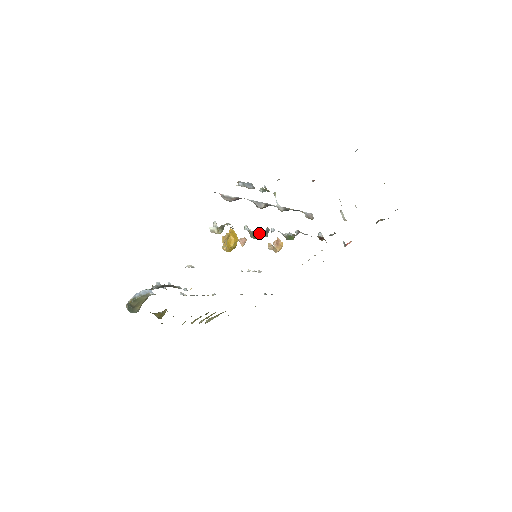
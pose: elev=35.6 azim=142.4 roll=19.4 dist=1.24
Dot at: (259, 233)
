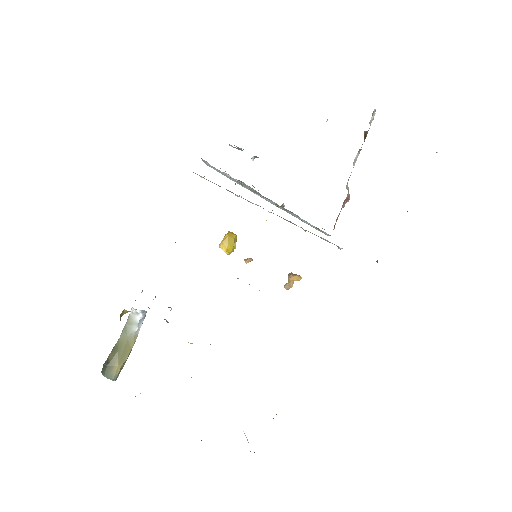
Dot at: occluded
